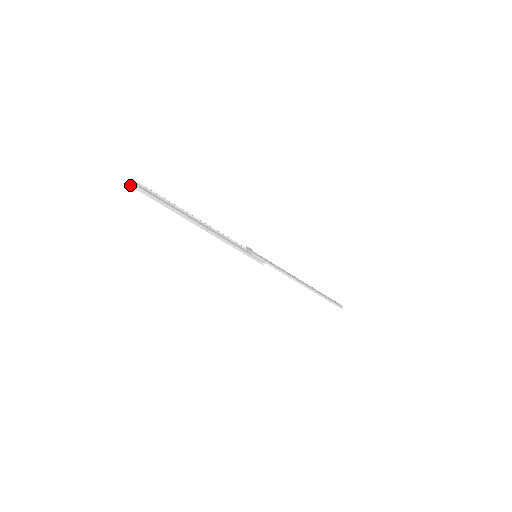
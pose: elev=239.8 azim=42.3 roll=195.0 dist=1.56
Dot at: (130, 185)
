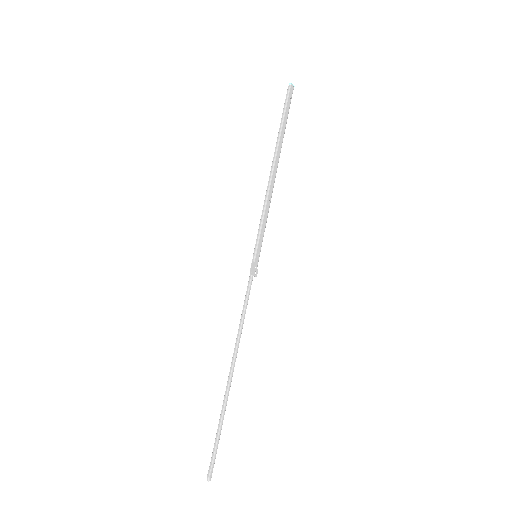
Dot at: (208, 479)
